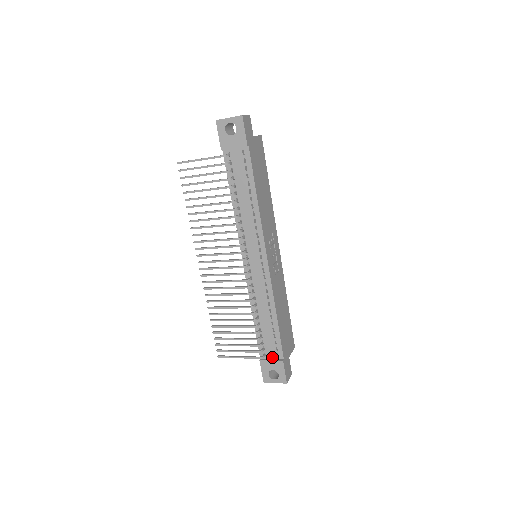
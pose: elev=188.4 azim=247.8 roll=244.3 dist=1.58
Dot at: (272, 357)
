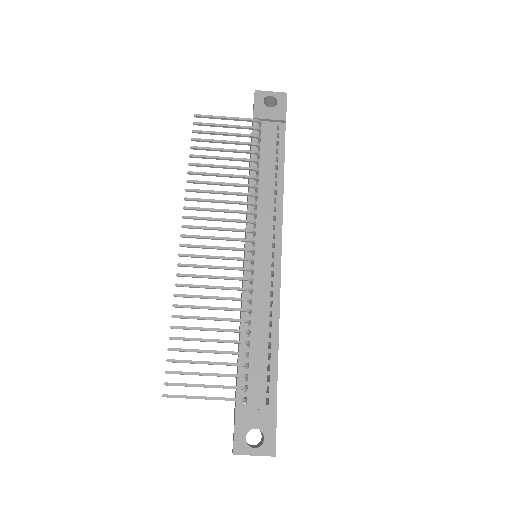
Dot at: (257, 405)
